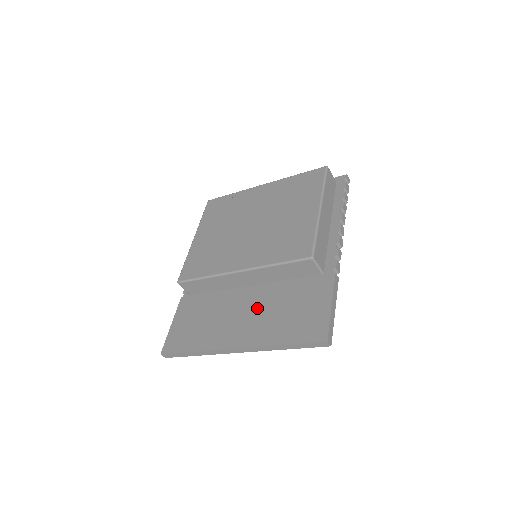
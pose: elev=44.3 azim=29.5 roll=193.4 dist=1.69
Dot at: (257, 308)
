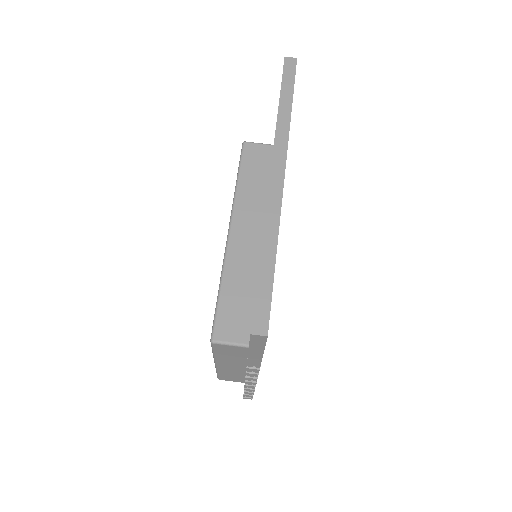
Dot at: occluded
